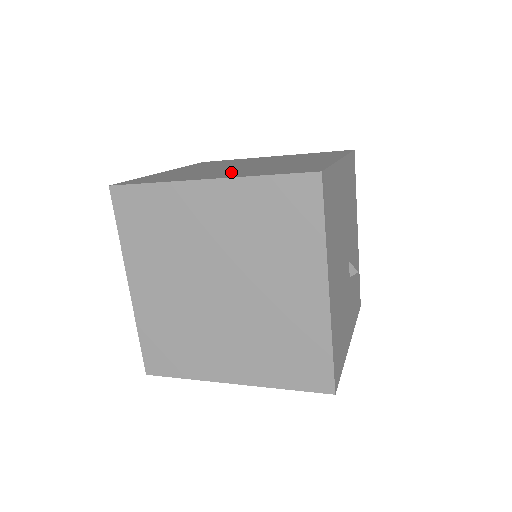
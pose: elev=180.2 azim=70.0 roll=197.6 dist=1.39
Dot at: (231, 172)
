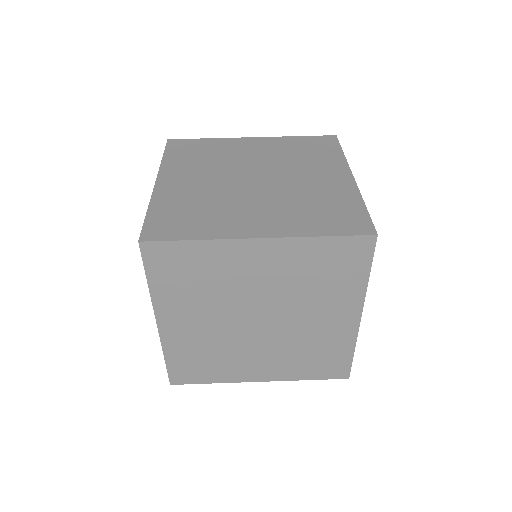
Dot at: (265, 211)
